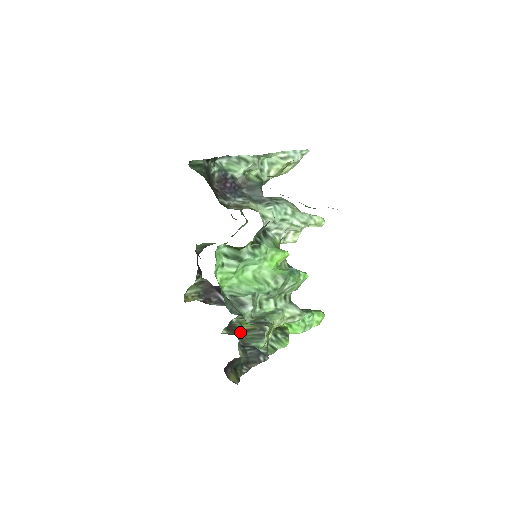
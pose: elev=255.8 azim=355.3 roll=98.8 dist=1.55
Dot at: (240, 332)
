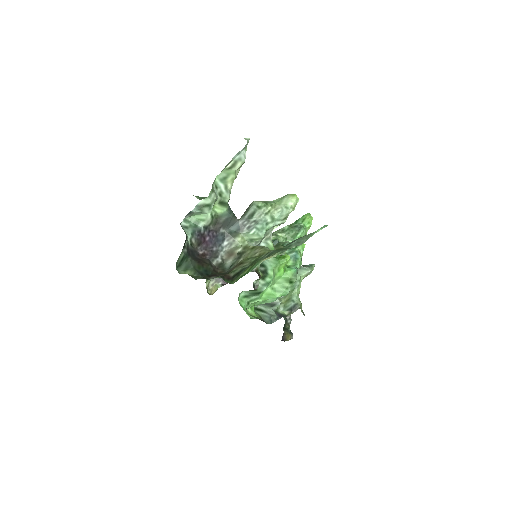
Dot at: occluded
